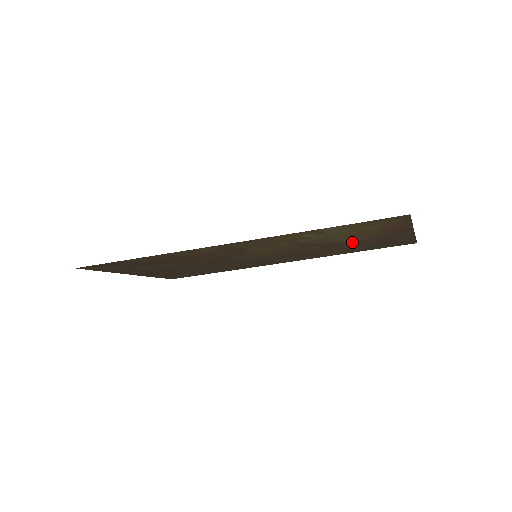
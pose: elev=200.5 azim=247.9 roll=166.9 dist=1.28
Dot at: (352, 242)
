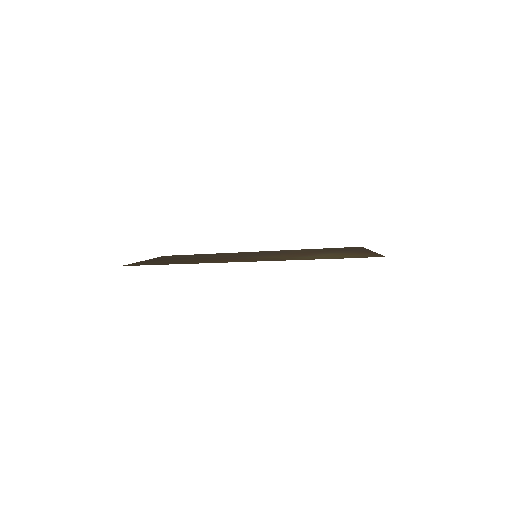
Dot at: (328, 252)
